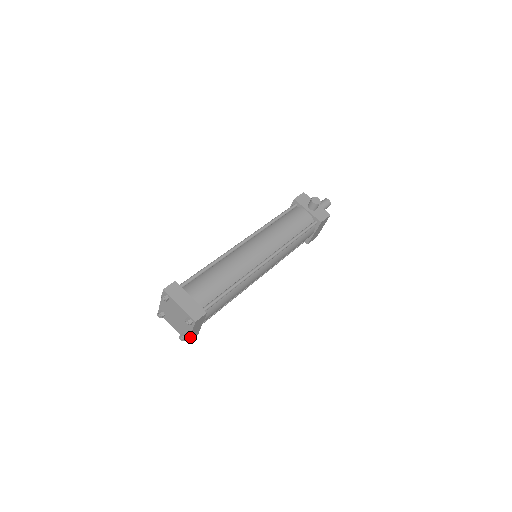
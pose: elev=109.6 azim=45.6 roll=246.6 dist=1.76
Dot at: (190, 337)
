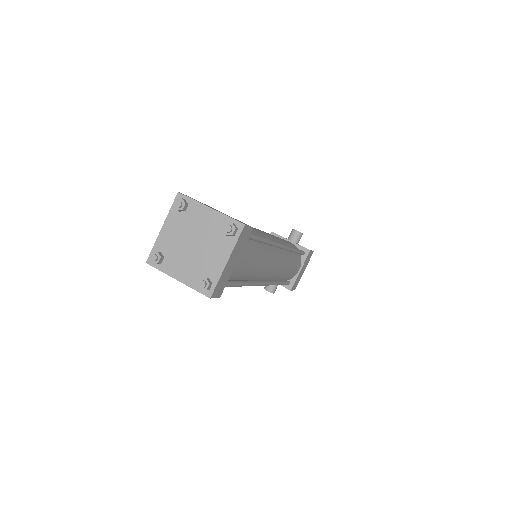
Dot at: (218, 282)
